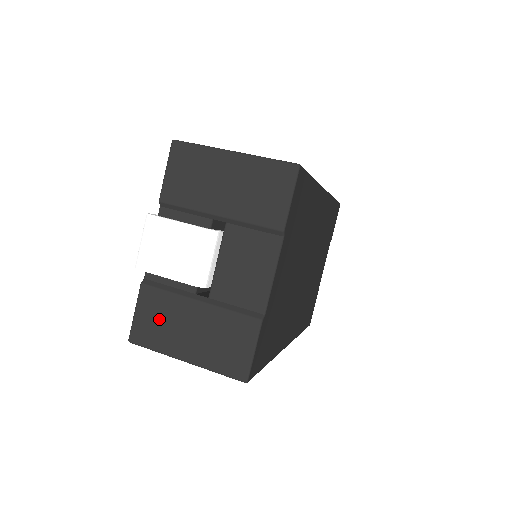
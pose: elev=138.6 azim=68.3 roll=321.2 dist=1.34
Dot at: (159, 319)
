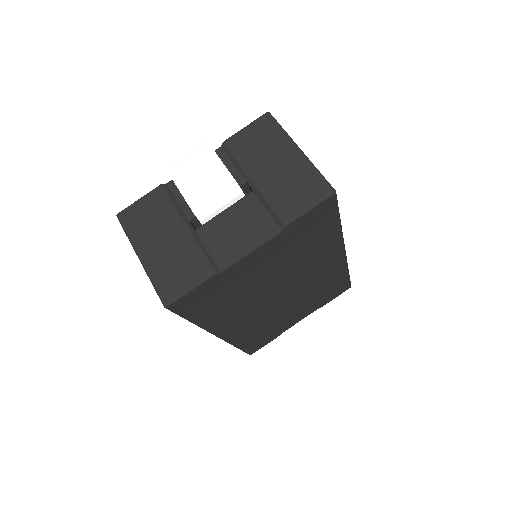
Dot at: (150, 216)
